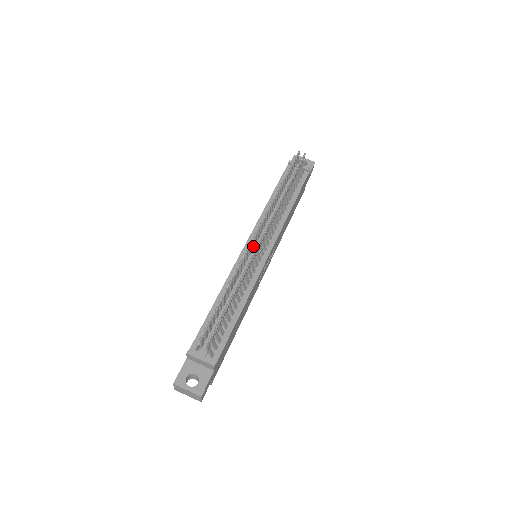
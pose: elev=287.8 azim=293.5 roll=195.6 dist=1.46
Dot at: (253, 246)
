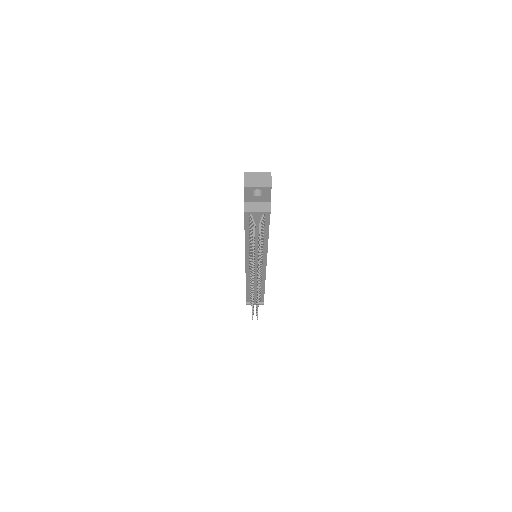
Dot at: occluded
